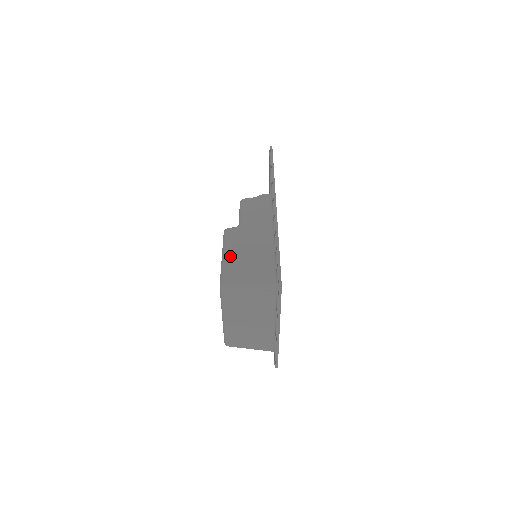
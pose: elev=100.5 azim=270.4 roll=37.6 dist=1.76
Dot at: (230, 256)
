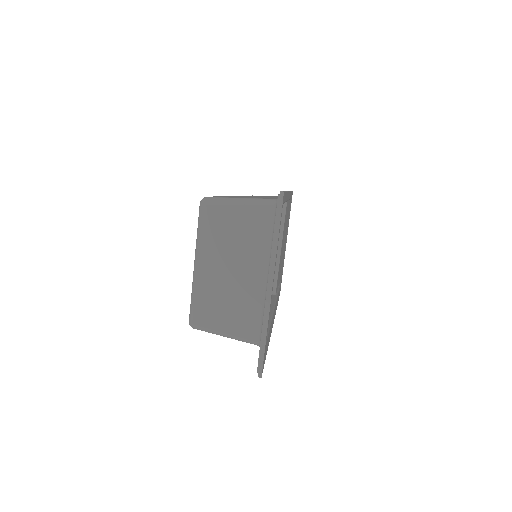
Dot at: (222, 196)
